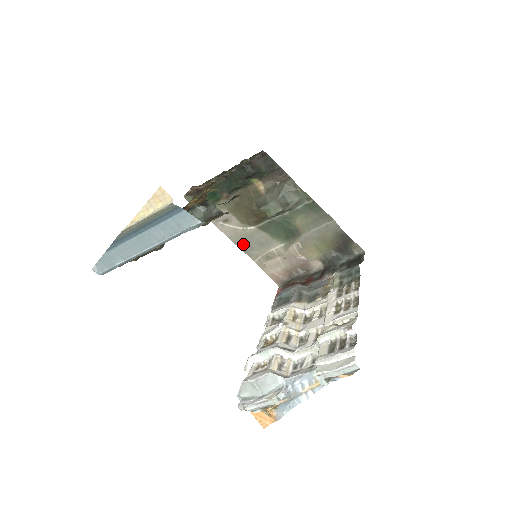
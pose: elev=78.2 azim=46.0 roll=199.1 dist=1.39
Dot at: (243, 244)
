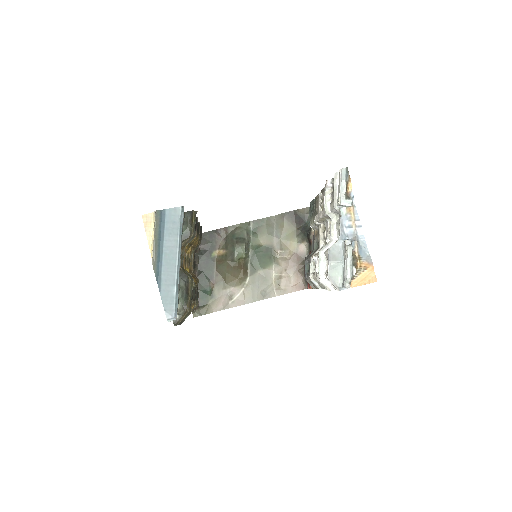
Dot at: (257, 296)
